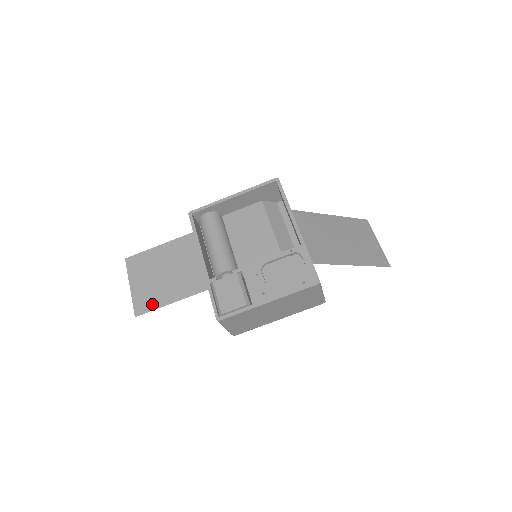
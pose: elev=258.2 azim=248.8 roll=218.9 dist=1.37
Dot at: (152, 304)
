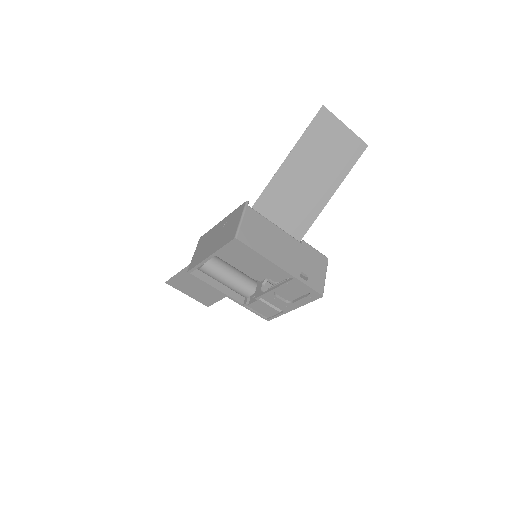
Dot at: (212, 300)
